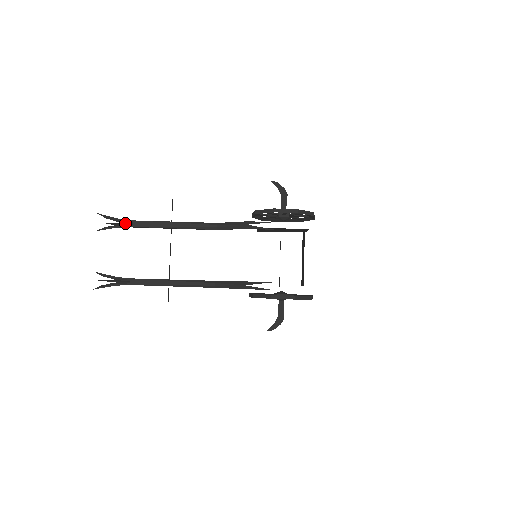
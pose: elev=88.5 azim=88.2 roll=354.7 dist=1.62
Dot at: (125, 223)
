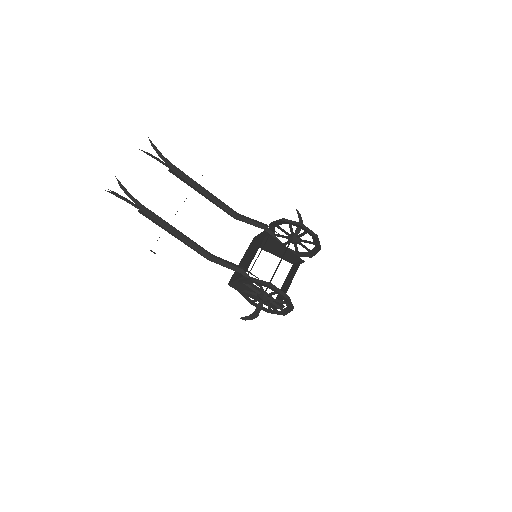
Dot at: occluded
